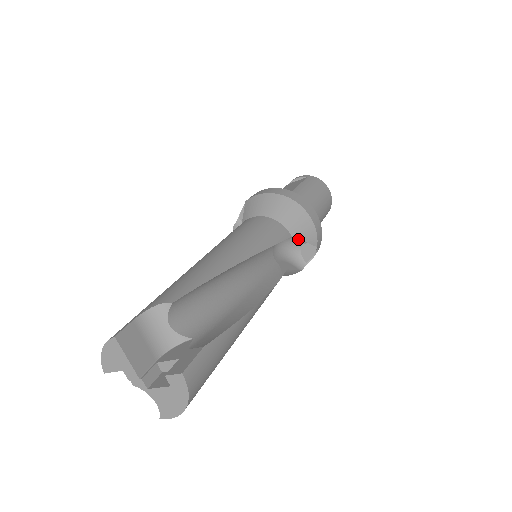
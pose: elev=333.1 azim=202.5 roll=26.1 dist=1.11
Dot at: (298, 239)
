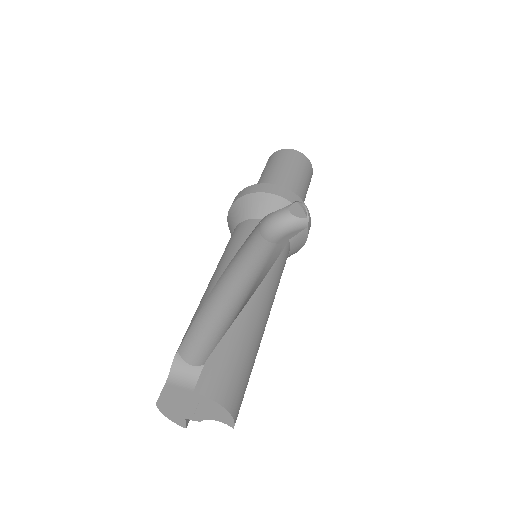
Dot at: (280, 212)
